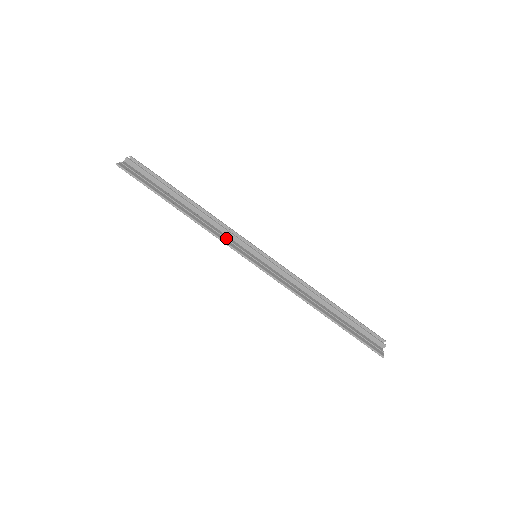
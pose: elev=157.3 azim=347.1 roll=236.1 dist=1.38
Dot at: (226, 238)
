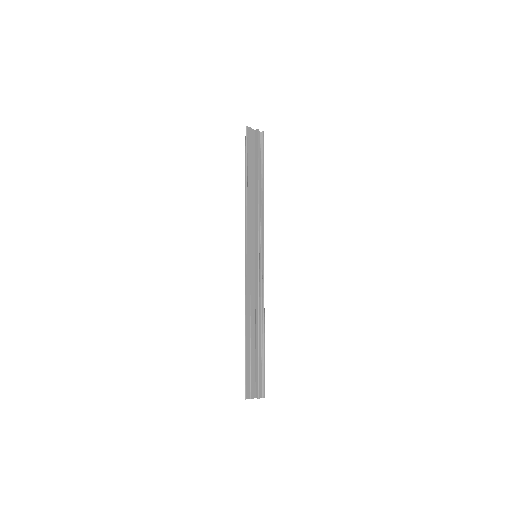
Dot at: (251, 226)
